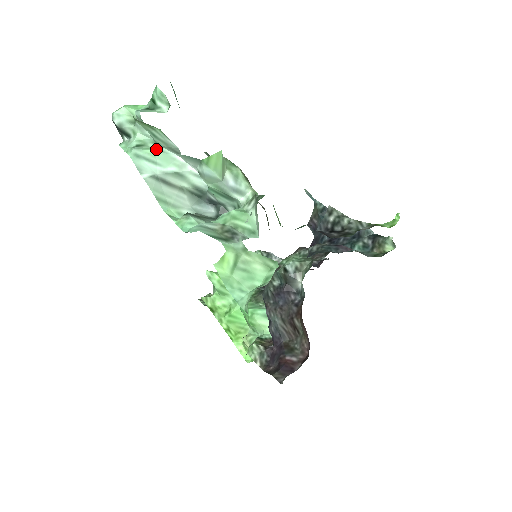
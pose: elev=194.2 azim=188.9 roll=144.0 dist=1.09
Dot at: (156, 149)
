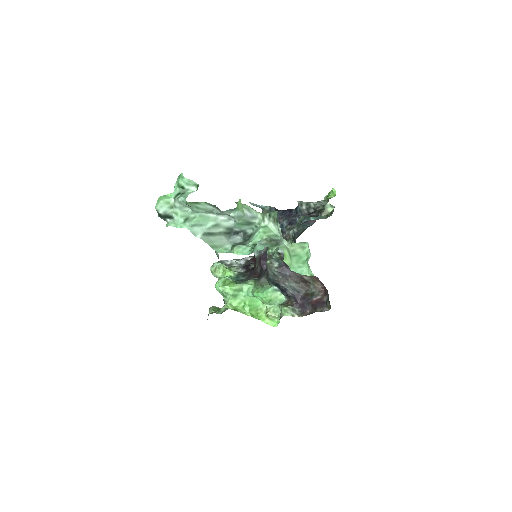
Dot at: (198, 216)
